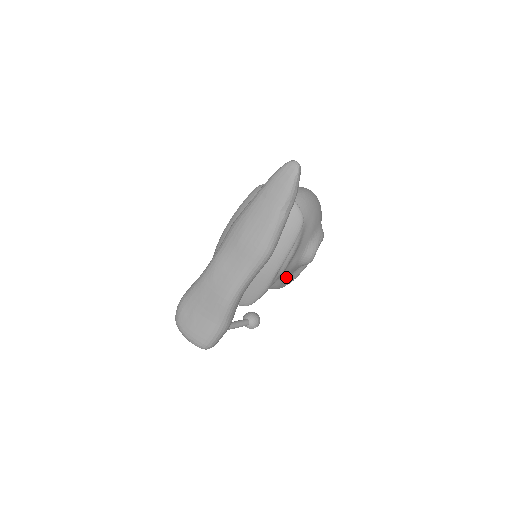
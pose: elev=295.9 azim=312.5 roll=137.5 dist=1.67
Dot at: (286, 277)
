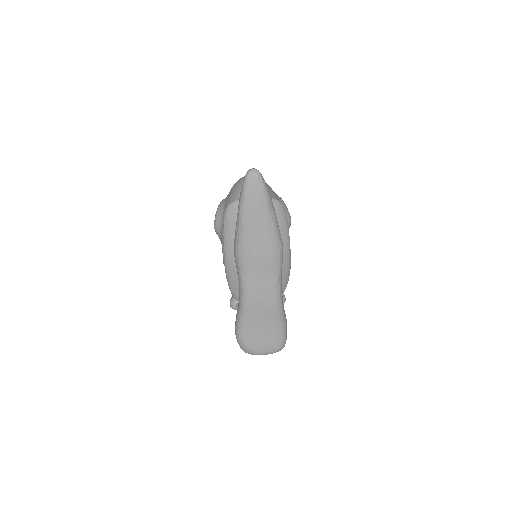
Dot at: occluded
